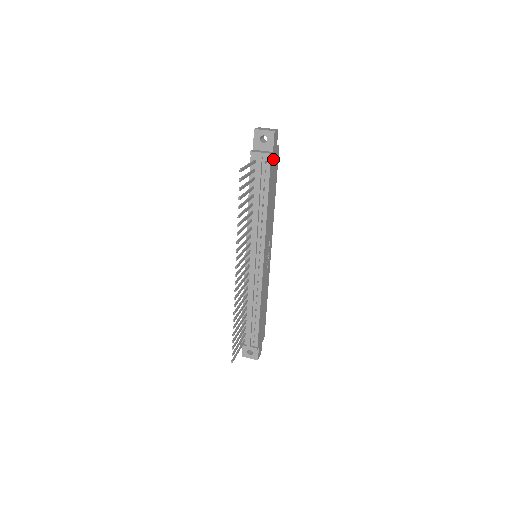
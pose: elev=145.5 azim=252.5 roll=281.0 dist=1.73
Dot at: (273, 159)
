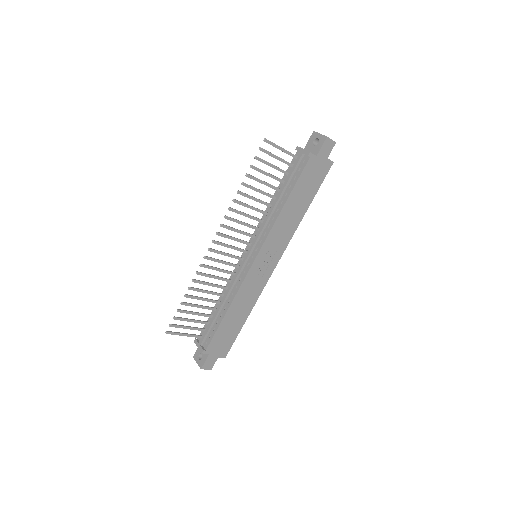
Dot at: (315, 165)
